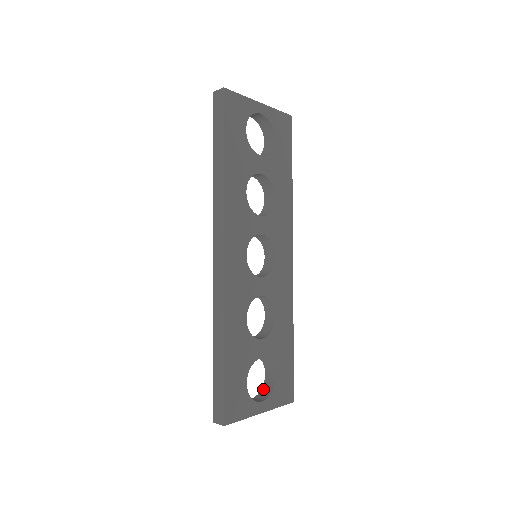
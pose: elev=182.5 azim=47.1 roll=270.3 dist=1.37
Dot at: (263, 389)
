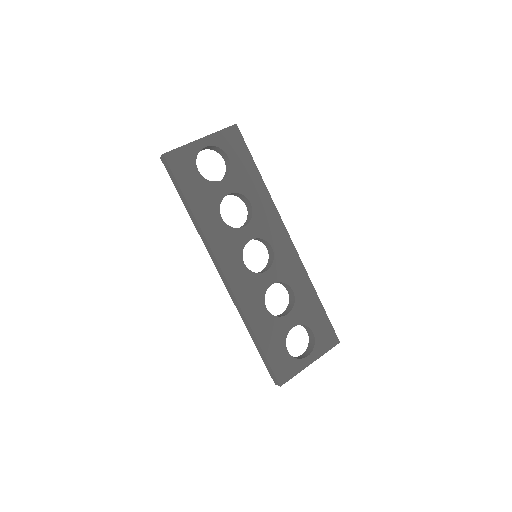
Dot at: (309, 344)
